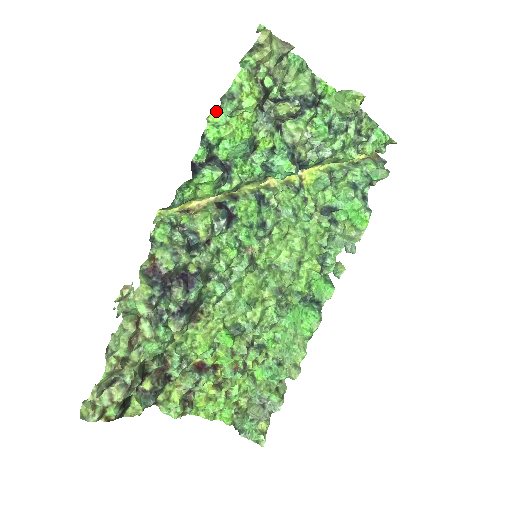
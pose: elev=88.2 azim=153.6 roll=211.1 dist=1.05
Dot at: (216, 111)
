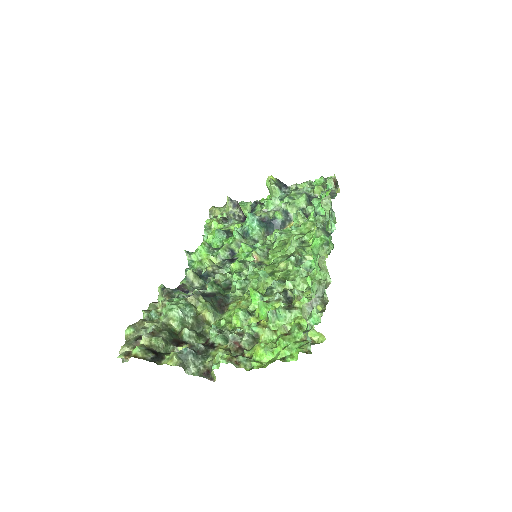
Dot at: occluded
